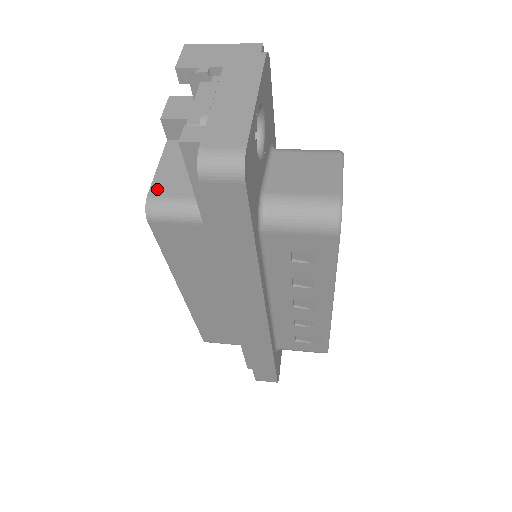
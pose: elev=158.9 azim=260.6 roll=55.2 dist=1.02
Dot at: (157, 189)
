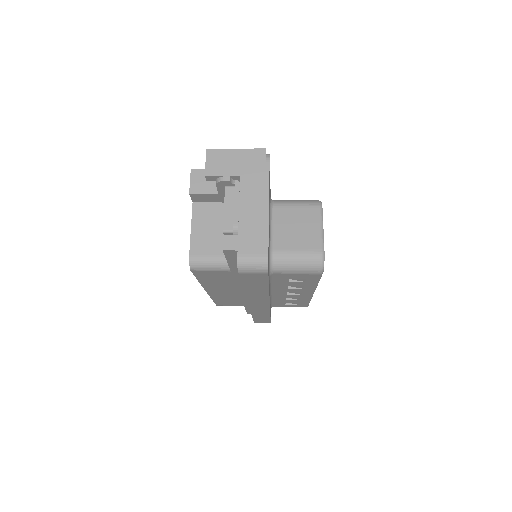
Dot at: (195, 249)
